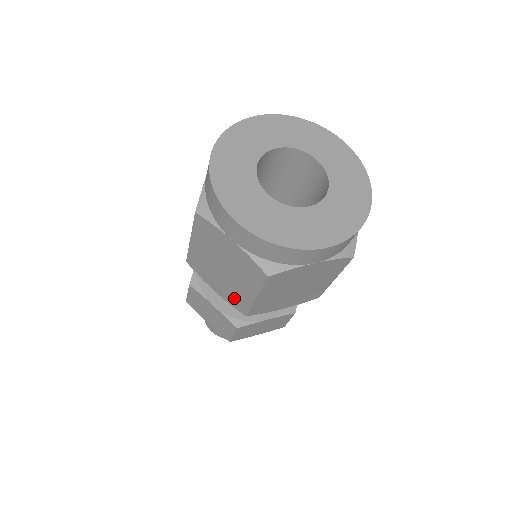
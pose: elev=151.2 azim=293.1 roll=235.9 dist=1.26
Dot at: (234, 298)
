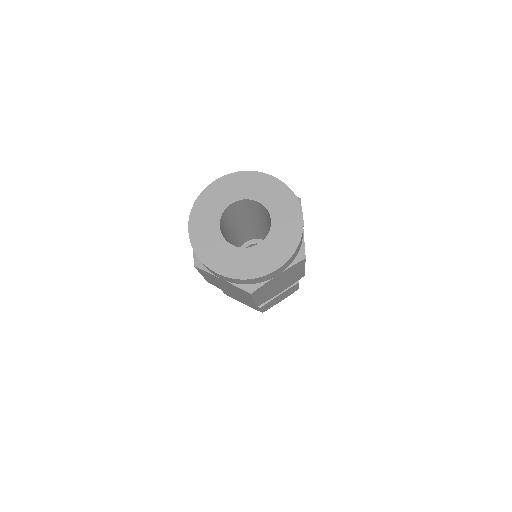
Dot at: occluded
